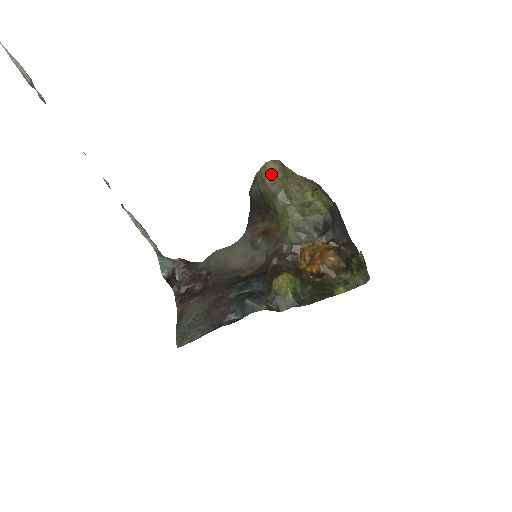
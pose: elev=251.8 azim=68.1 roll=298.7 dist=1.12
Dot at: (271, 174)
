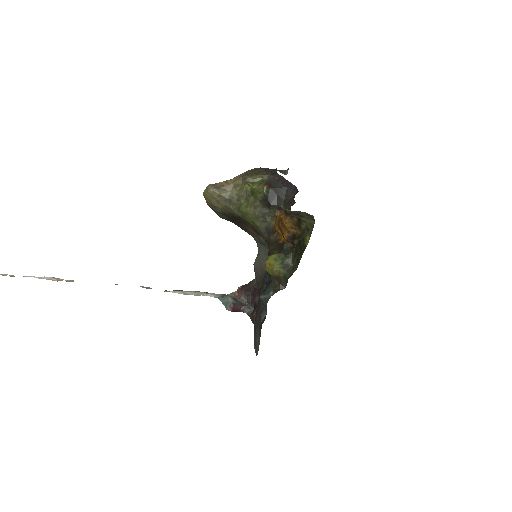
Dot at: (212, 199)
